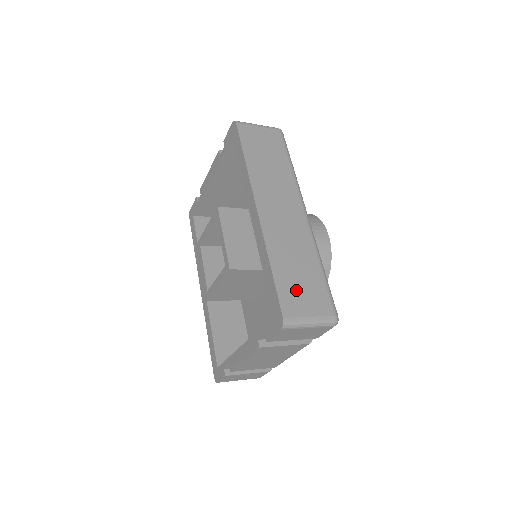
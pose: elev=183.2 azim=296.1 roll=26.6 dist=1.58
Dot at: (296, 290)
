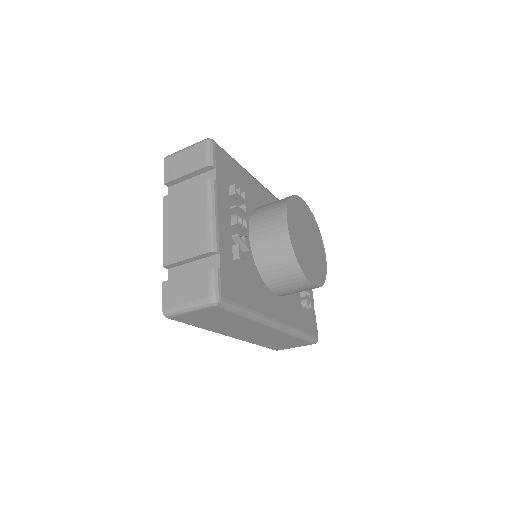
Dot at: occluded
